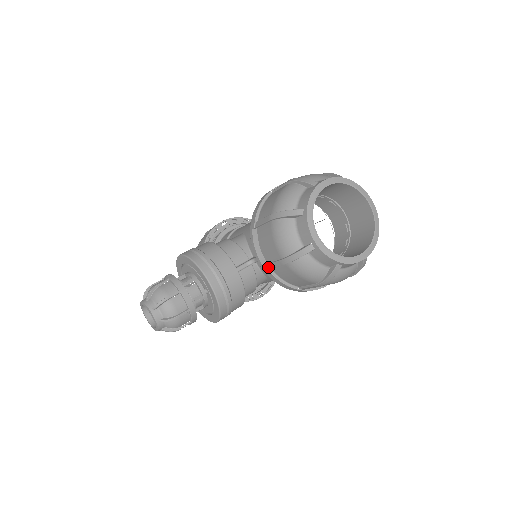
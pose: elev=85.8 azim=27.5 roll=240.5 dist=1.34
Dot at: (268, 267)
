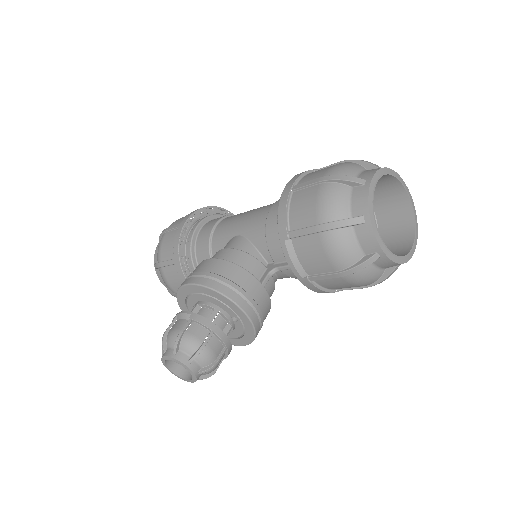
Dot at: (310, 279)
